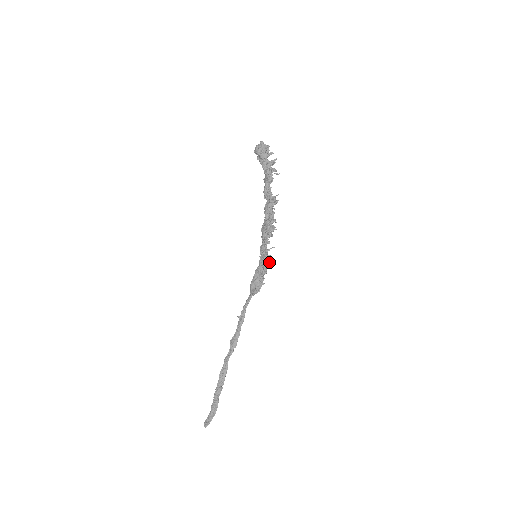
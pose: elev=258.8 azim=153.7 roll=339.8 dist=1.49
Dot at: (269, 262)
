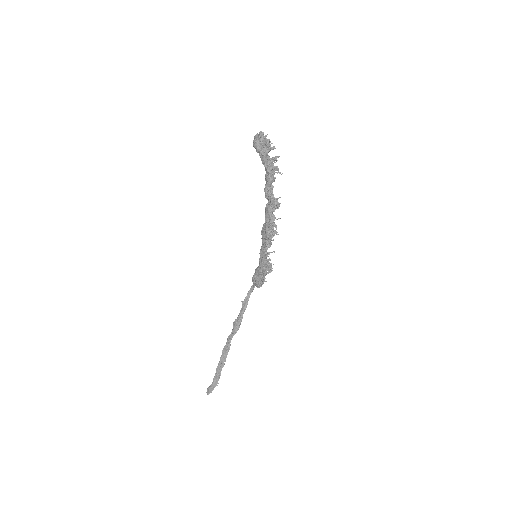
Dot at: (268, 267)
